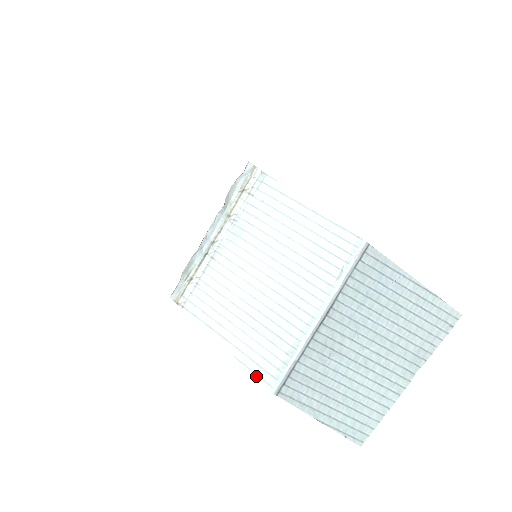
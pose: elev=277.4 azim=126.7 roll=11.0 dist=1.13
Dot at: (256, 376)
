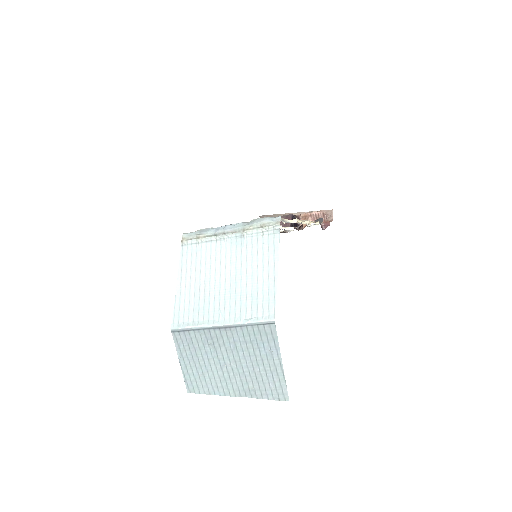
Dot at: (173, 314)
